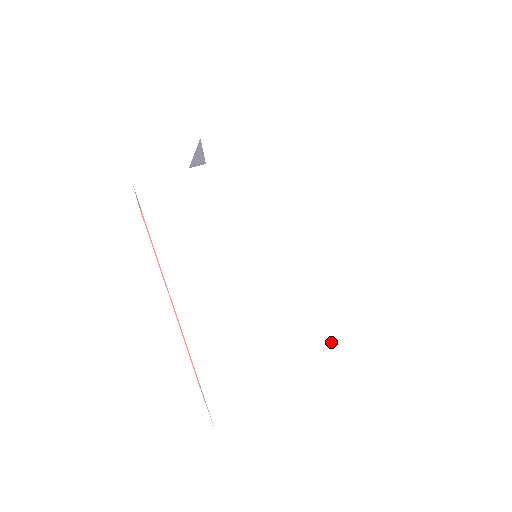
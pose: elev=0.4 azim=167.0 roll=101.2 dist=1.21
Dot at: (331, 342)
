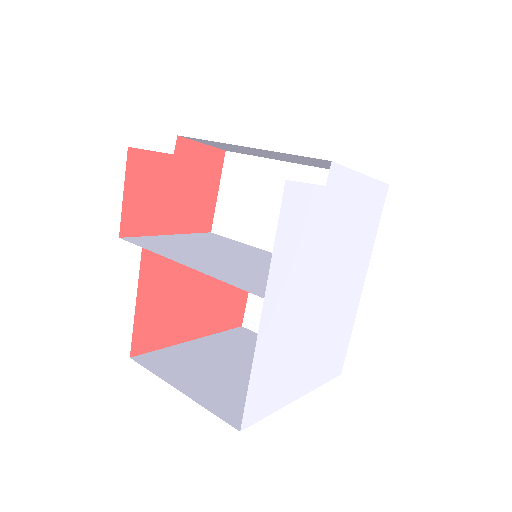
Dot at: (319, 356)
